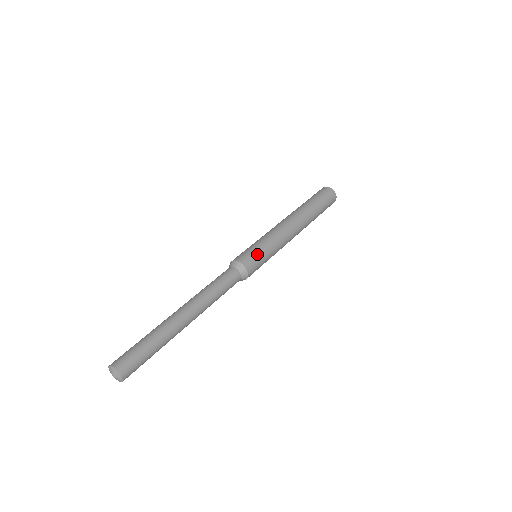
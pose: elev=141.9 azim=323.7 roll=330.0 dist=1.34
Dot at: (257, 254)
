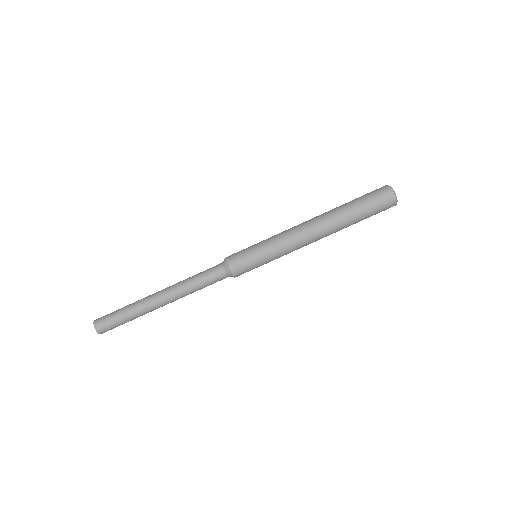
Dot at: (254, 268)
